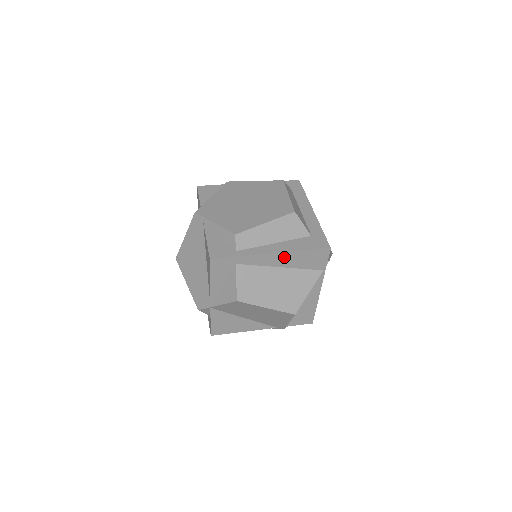
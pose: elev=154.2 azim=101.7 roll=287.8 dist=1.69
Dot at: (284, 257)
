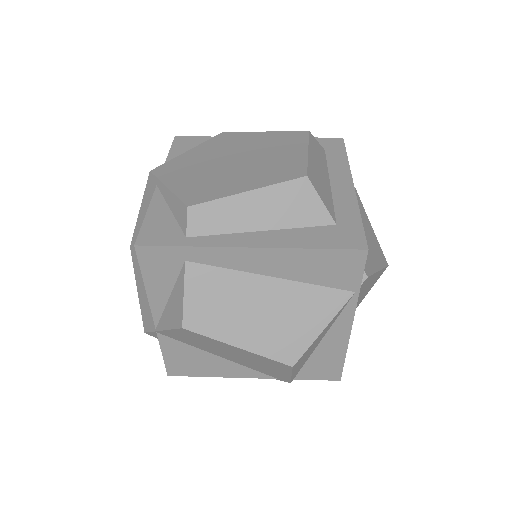
Dot at: (275, 258)
